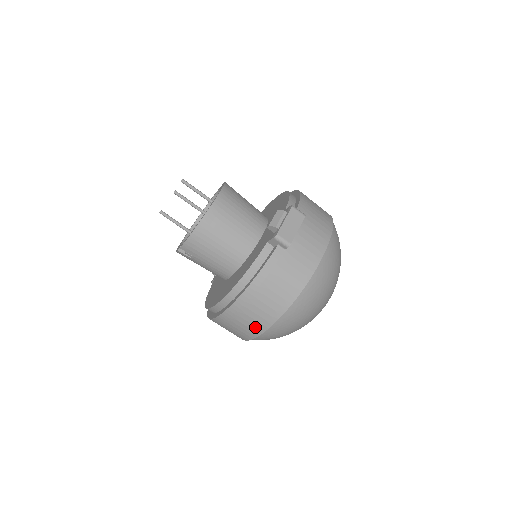
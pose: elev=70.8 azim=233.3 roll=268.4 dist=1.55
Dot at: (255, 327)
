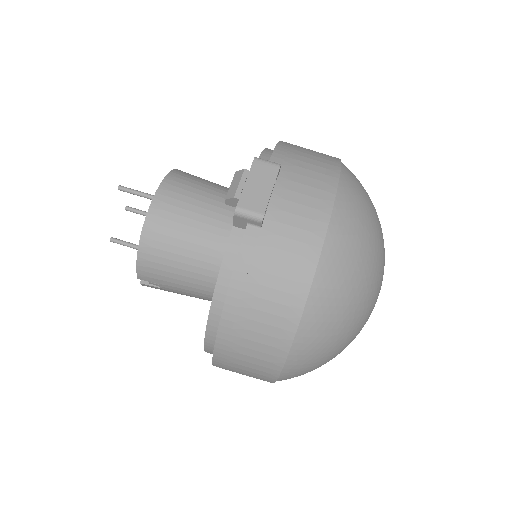
Dot at: (267, 362)
